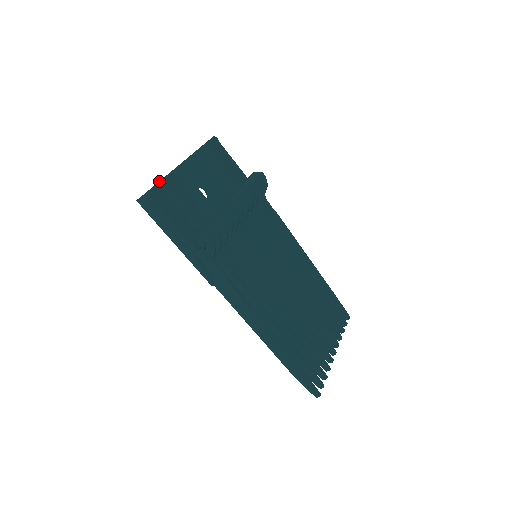
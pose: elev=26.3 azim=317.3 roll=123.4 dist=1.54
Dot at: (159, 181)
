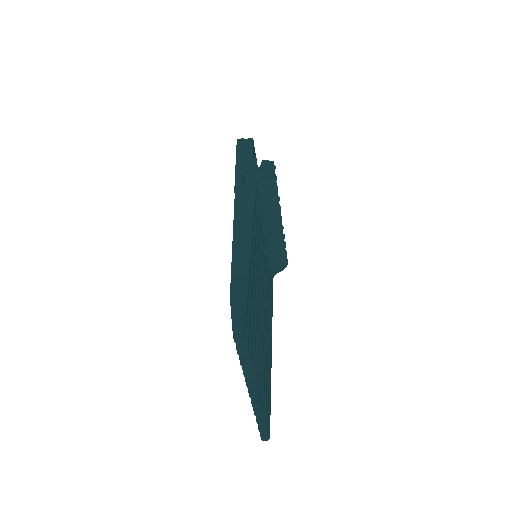
Dot at: occluded
